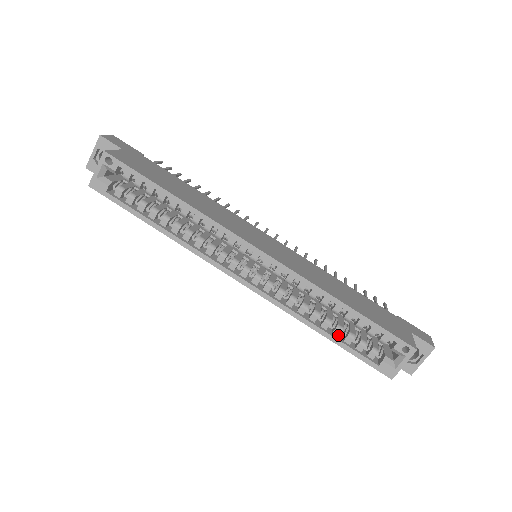
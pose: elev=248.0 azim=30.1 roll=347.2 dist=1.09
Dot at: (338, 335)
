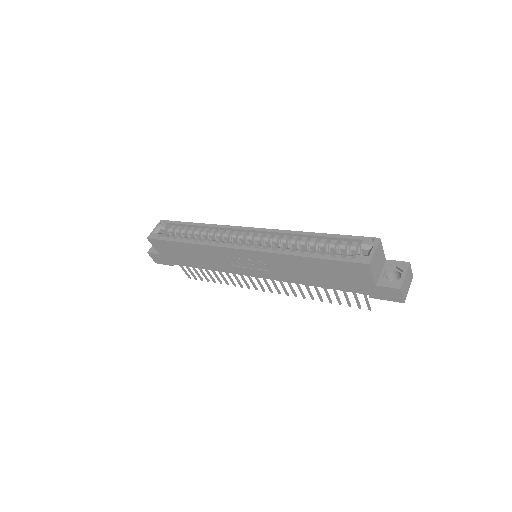
Dot at: (318, 256)
